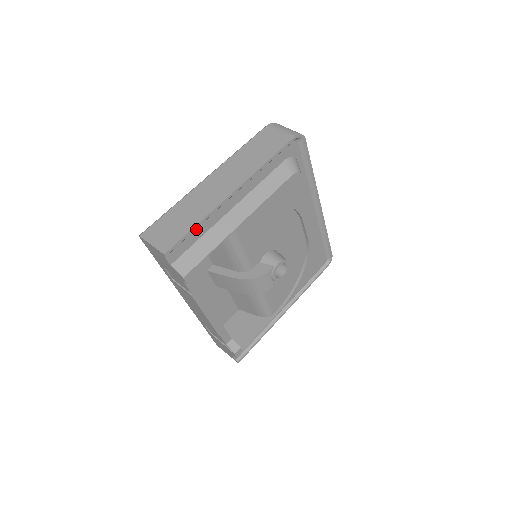
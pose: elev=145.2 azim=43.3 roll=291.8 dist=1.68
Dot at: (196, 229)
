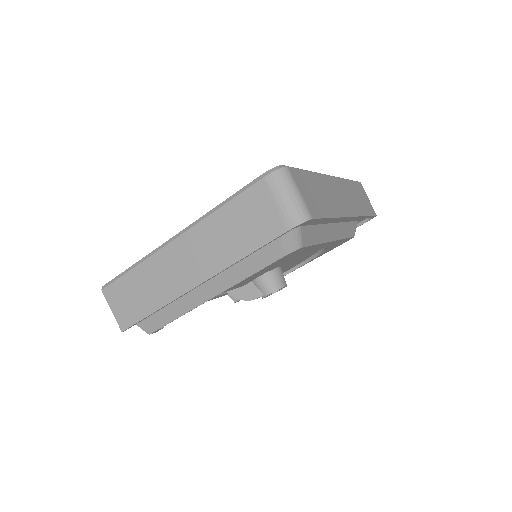
Dot at: occluded
